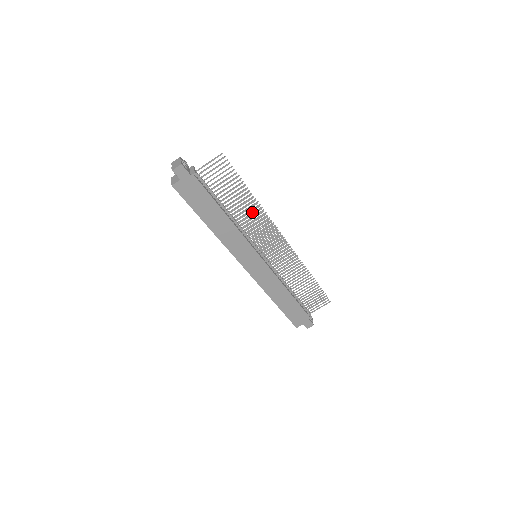
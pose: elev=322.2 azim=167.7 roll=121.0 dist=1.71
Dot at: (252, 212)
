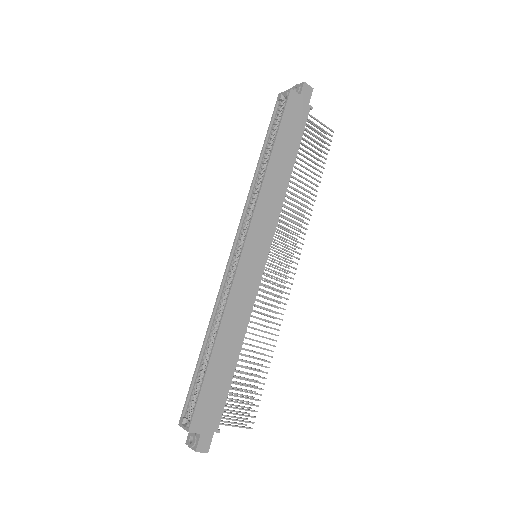
Dot at: occluded
